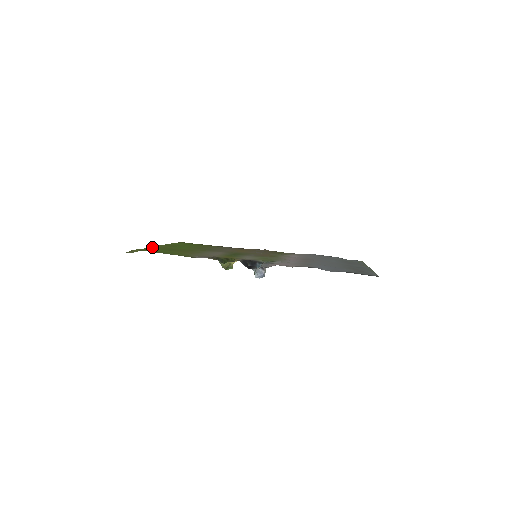
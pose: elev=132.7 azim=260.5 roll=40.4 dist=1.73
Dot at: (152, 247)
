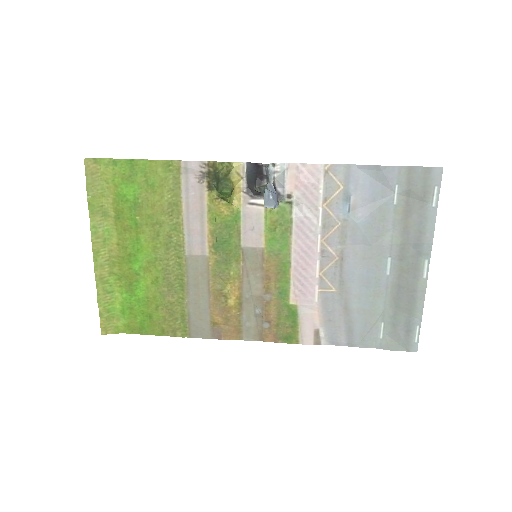
Dot at: (109, 215)
